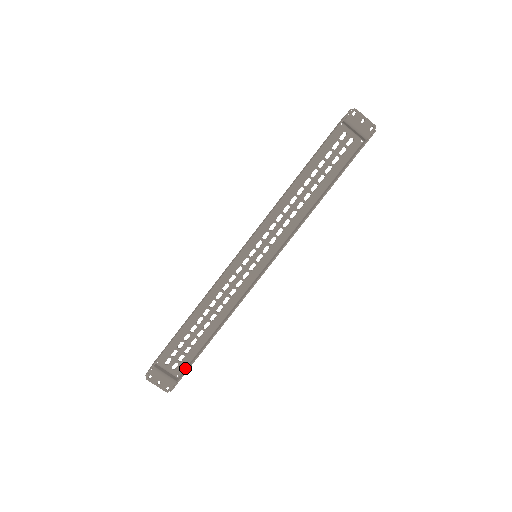
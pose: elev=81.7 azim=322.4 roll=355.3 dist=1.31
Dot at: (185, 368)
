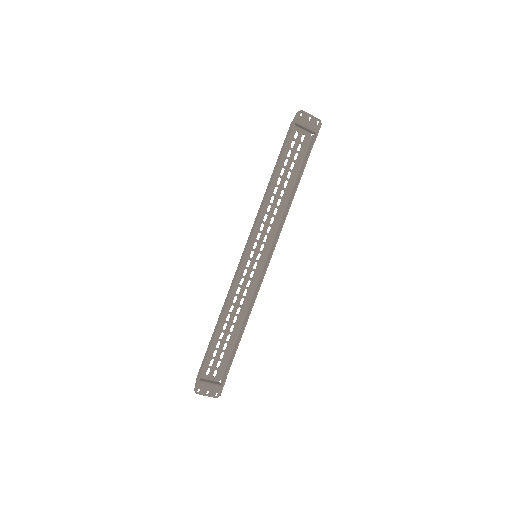
Dot at: (224, 372)
